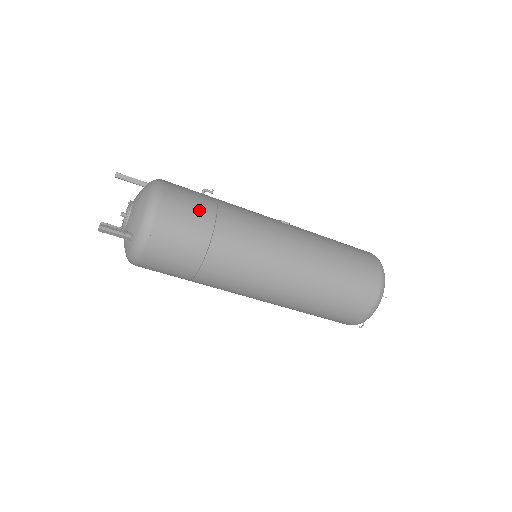
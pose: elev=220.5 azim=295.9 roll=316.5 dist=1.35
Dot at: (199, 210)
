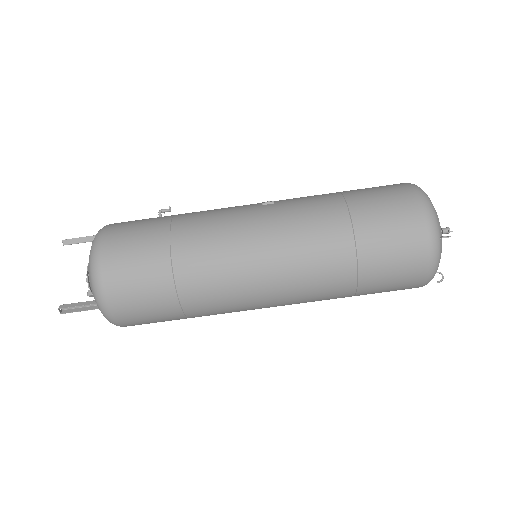
Dot at: (147, 244)
